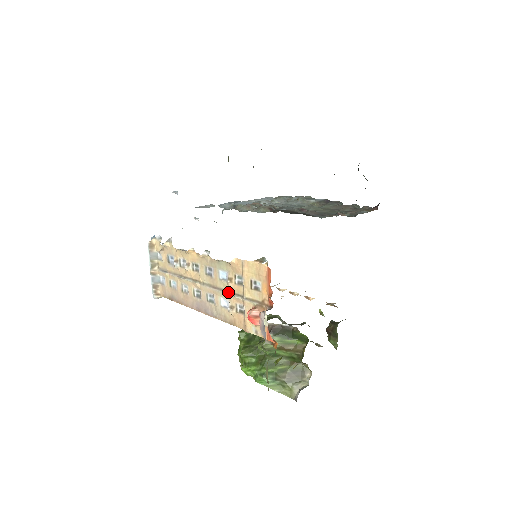
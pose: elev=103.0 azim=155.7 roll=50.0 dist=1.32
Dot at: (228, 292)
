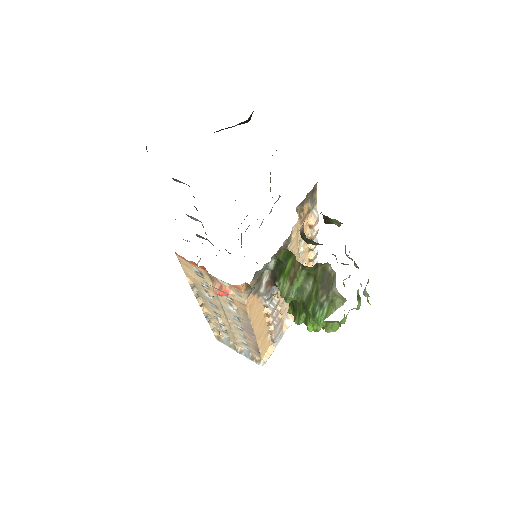
Dot at: (219, 300)
